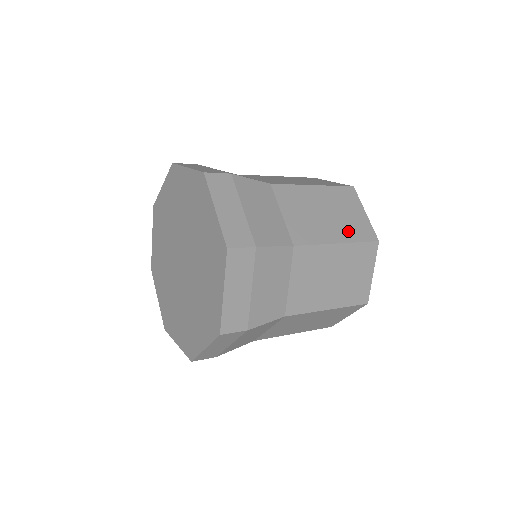
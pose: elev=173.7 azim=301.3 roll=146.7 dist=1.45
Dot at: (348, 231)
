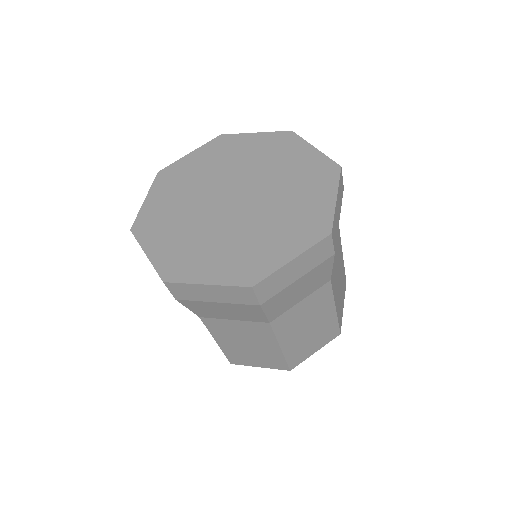
Dot at: occluded
